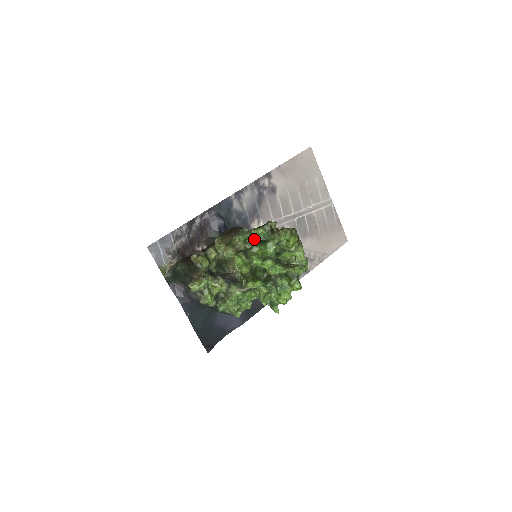
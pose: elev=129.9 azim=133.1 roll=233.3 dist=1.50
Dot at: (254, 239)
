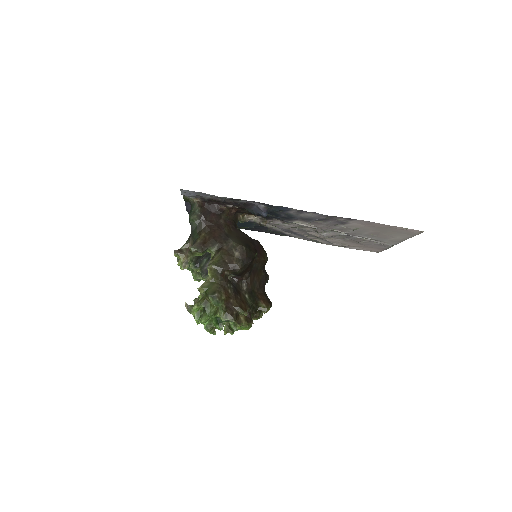
Dot at: (214, 317)
